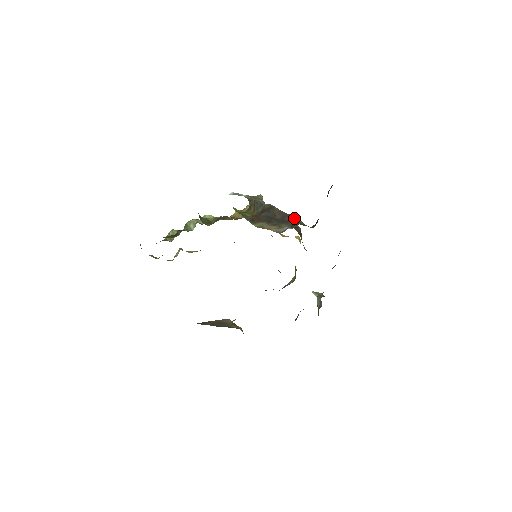
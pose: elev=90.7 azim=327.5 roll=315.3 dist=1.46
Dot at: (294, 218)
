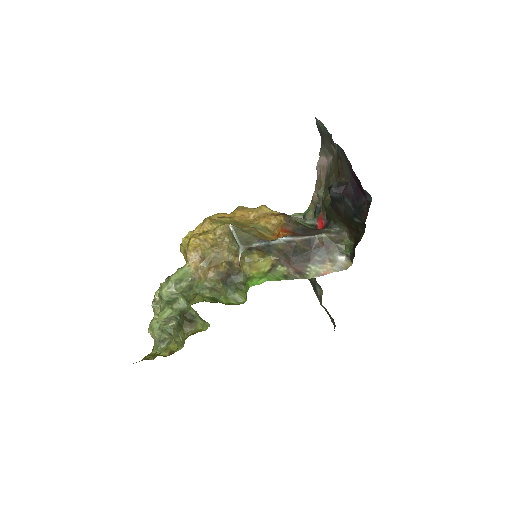
Dot at: (323, 238)
